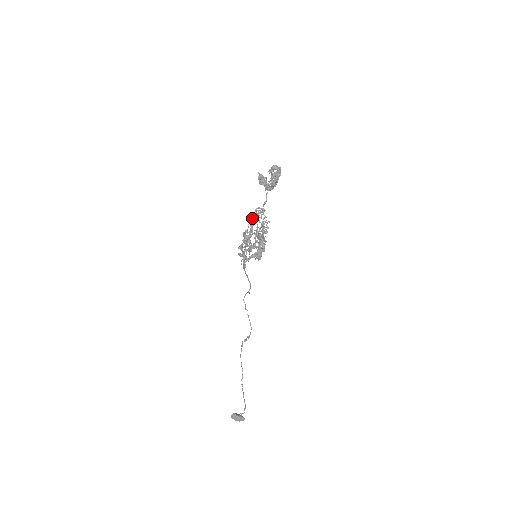
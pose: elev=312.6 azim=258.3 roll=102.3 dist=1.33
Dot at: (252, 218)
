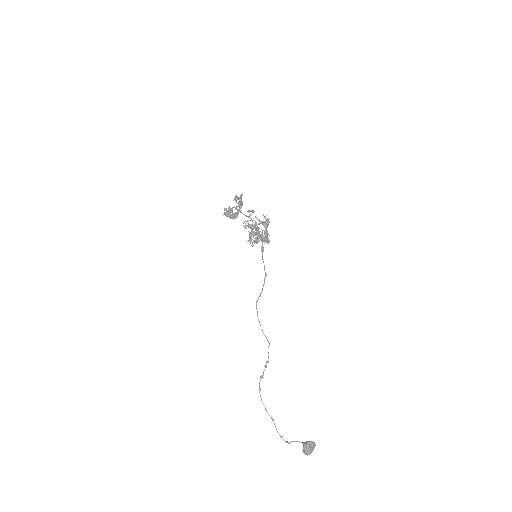
Dot at: occluded
